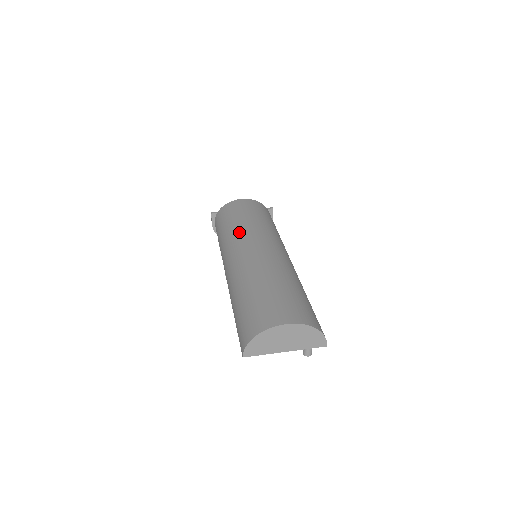
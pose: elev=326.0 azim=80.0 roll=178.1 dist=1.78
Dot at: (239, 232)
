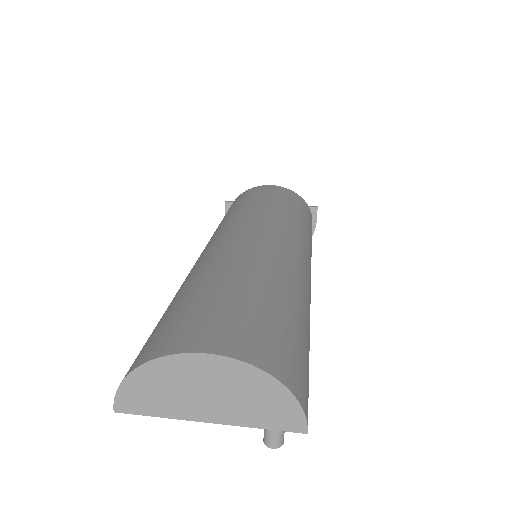
Dot at: (238, 215)
